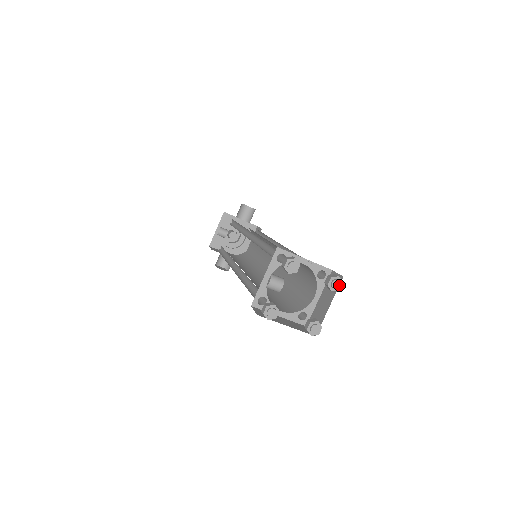
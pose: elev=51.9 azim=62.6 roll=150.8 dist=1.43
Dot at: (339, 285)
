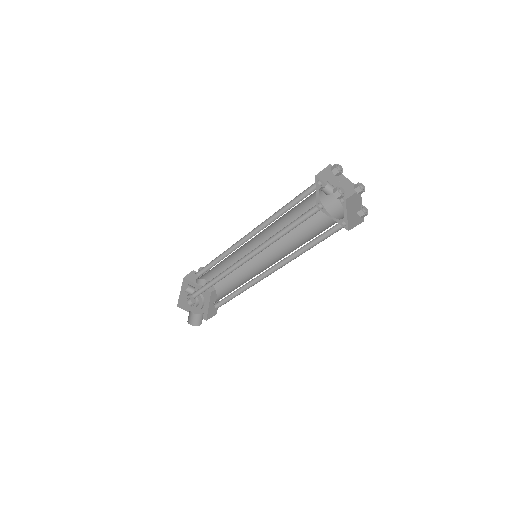
Dot at: (364, 187)
